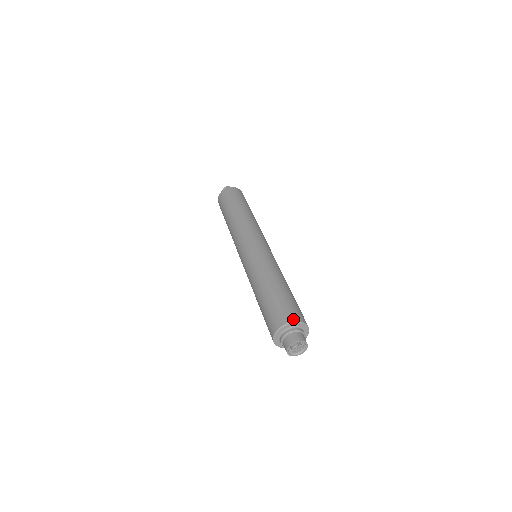
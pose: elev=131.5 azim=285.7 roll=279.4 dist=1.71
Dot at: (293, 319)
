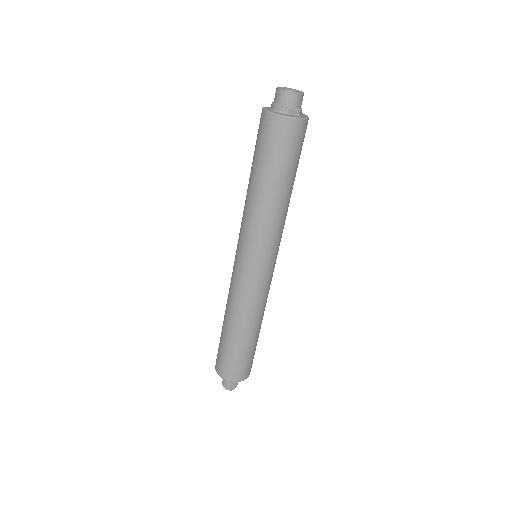
Dot at: occluded
